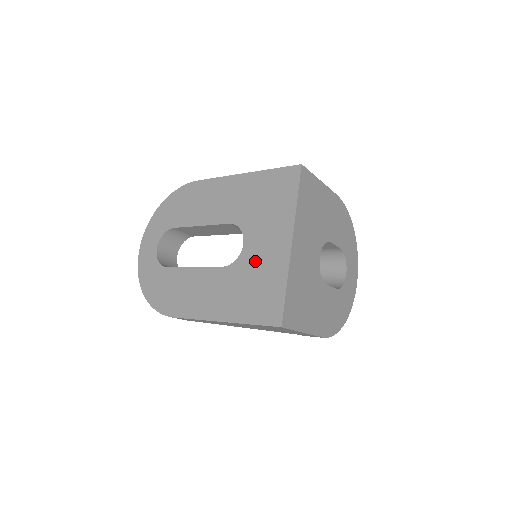
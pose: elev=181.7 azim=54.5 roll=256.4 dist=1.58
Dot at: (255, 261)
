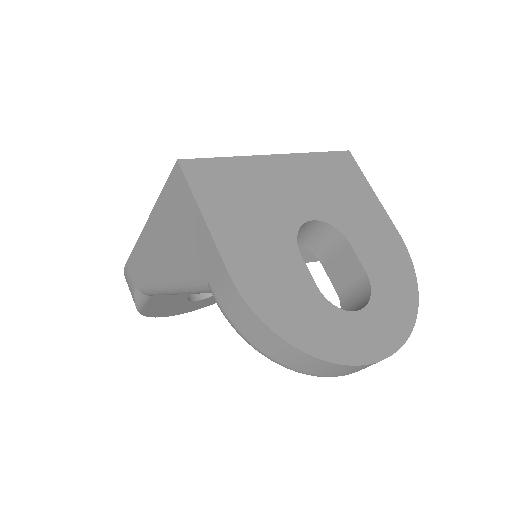
Dot at: occluded
